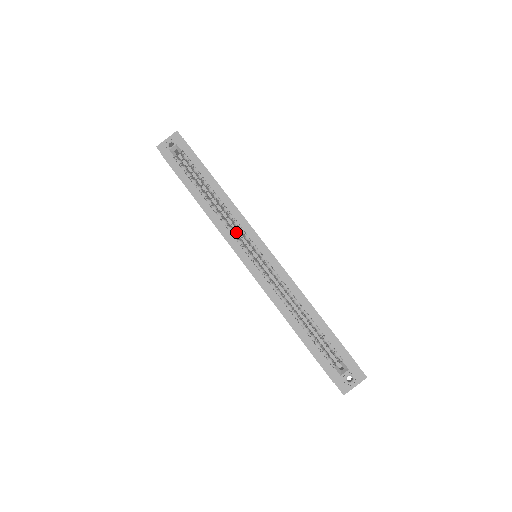
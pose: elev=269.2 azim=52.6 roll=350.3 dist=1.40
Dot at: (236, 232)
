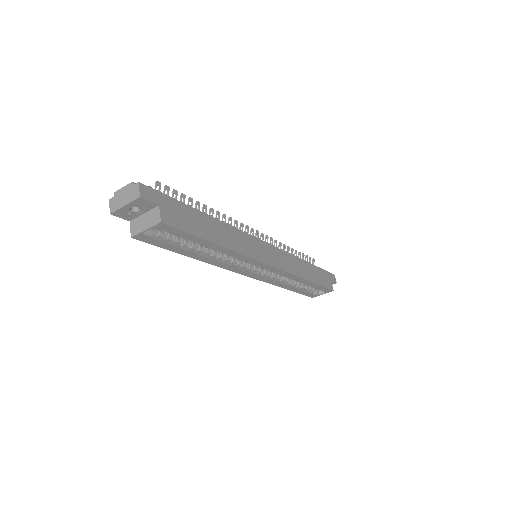
Dot at: occluded
